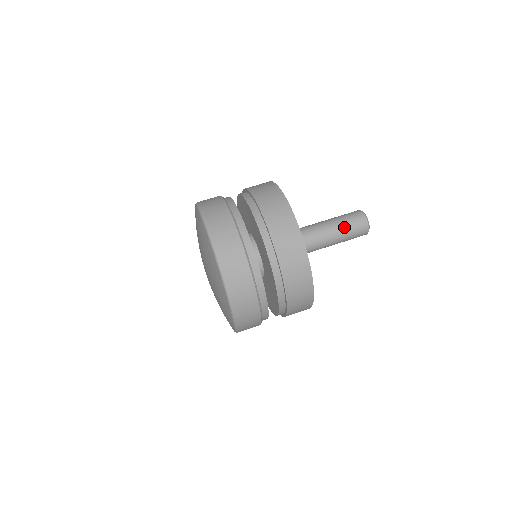
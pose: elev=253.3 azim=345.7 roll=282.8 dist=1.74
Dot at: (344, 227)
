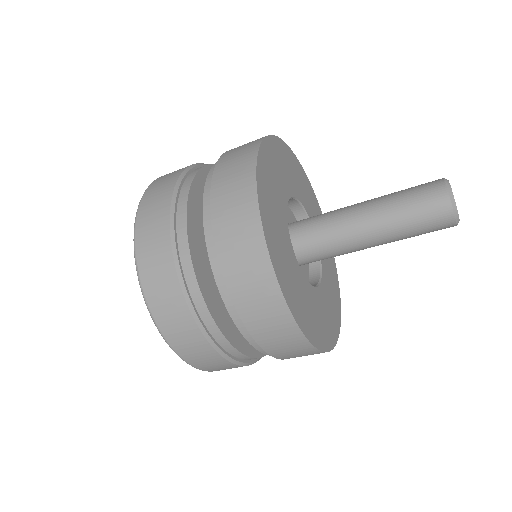
Dot at: (401, 219)
